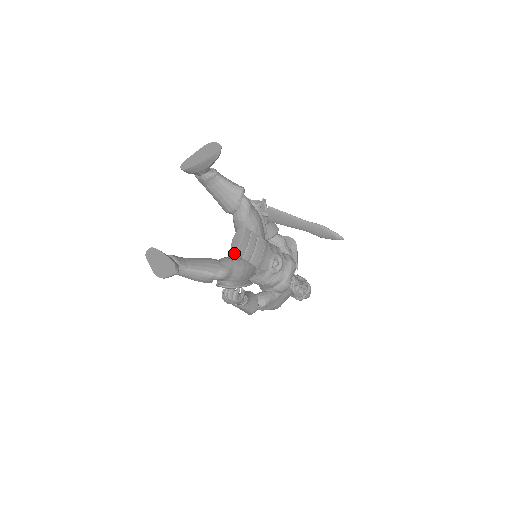
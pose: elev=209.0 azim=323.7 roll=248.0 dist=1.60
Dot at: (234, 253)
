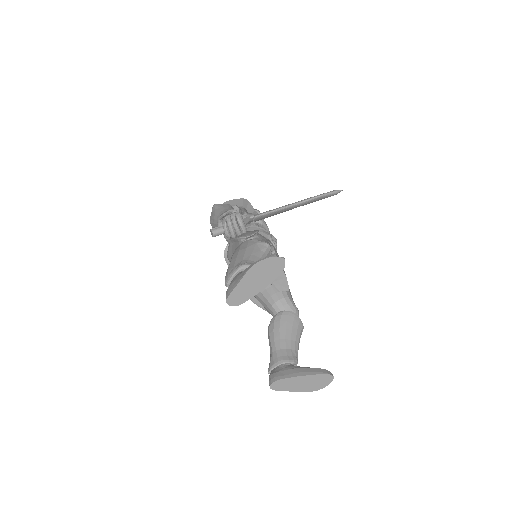
Dot at: occluded
